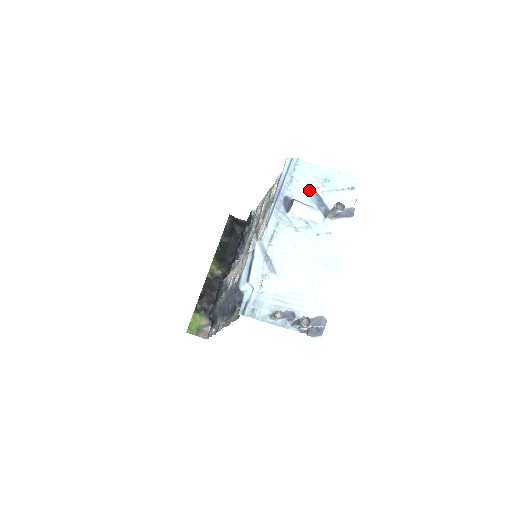
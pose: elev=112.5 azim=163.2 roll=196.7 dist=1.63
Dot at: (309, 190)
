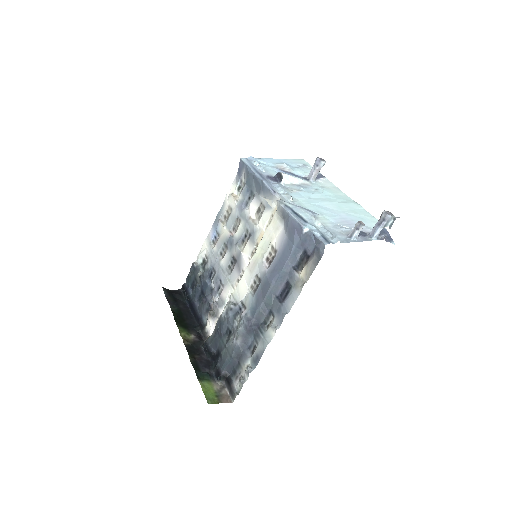
Dot at: (279, 170)
